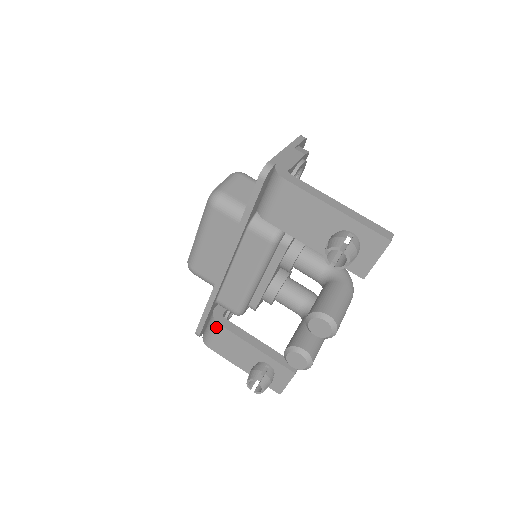
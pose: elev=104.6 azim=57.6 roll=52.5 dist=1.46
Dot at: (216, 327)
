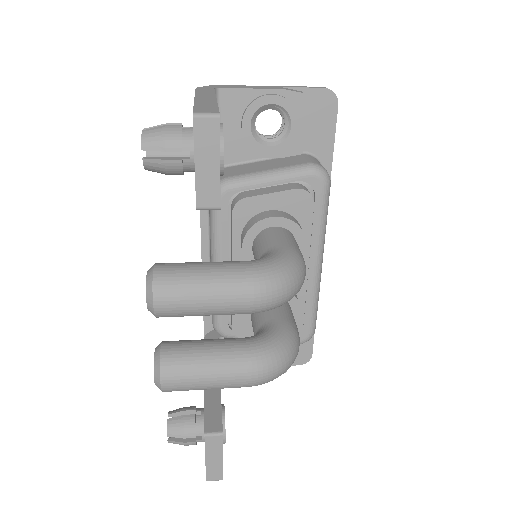
Dot at: occluded
